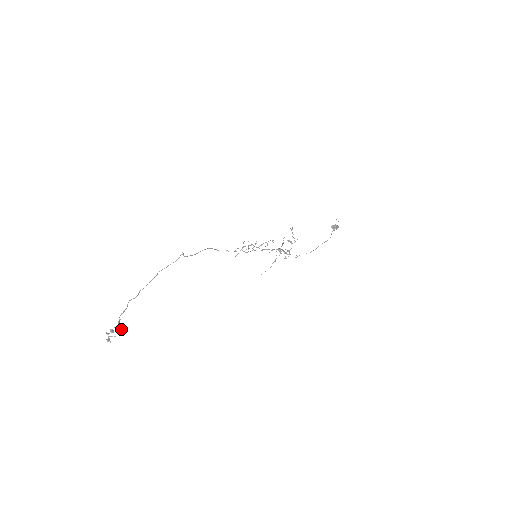
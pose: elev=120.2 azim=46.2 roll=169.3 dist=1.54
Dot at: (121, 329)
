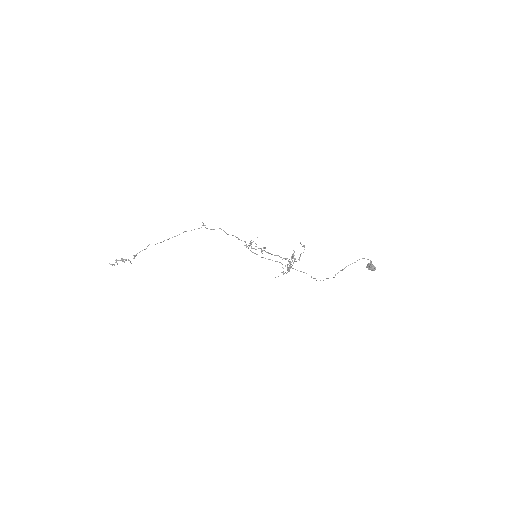
Dot at: occluded
